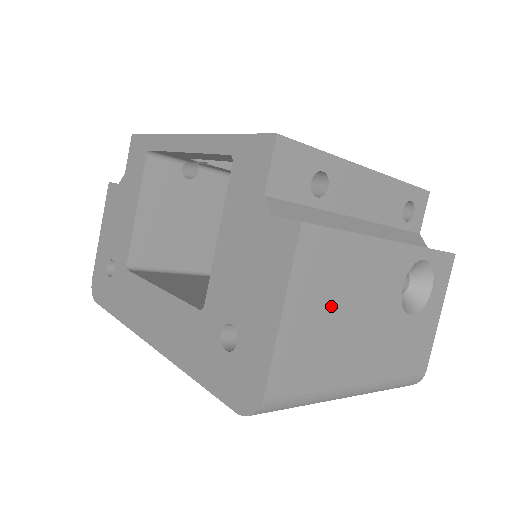
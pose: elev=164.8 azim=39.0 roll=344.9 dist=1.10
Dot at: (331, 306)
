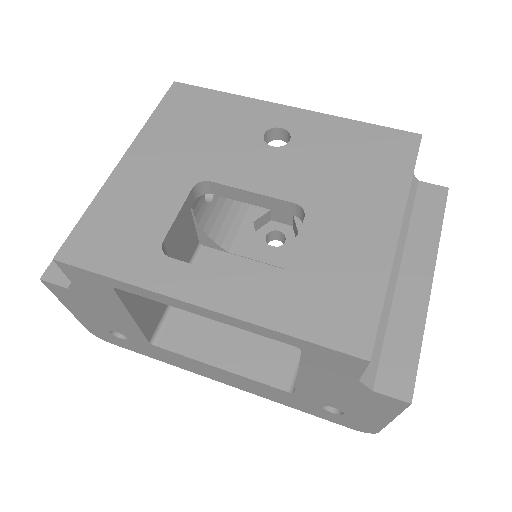
Dot at: occluded
